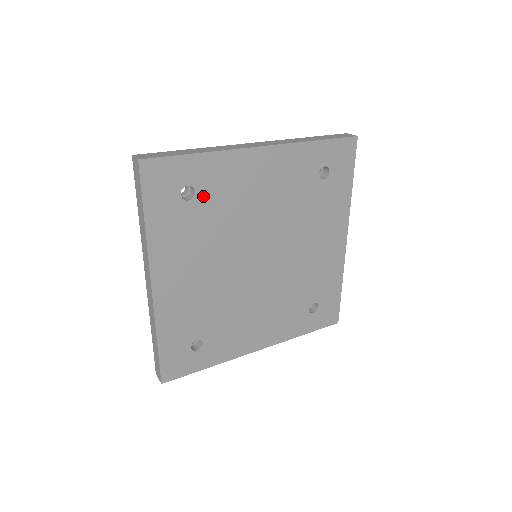
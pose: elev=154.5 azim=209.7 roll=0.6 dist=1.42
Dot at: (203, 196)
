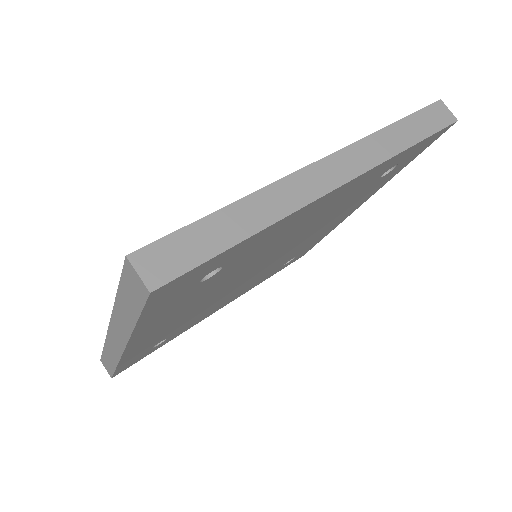
Dot at: (230, 265)
